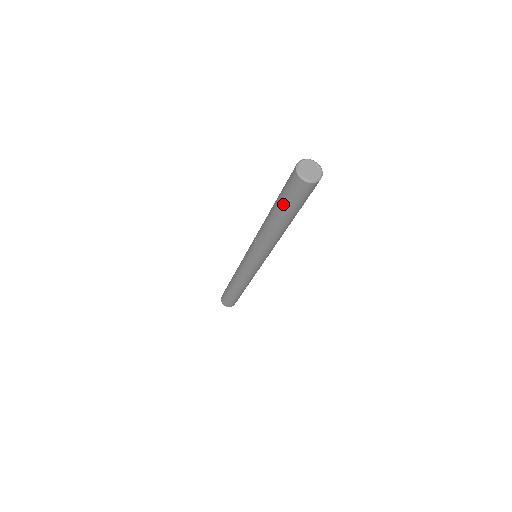
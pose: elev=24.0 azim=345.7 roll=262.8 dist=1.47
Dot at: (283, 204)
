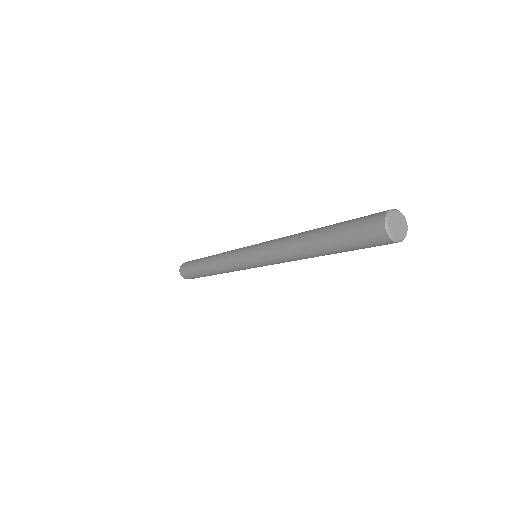
Dot at: (340, 229)
